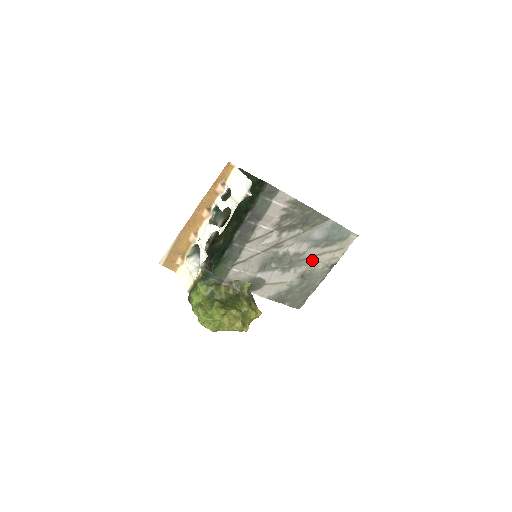
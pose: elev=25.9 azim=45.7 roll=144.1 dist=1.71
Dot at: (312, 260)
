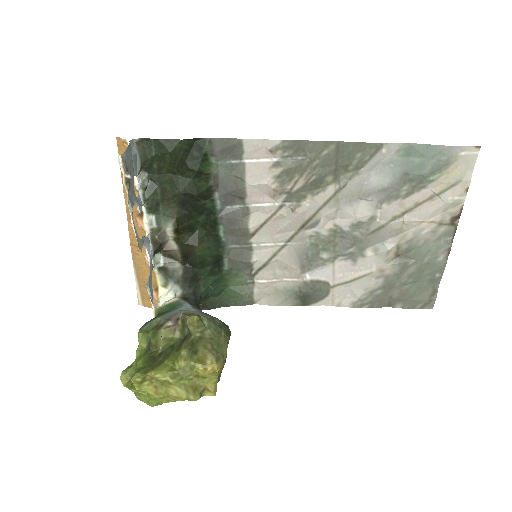
Dot at: (400, 224)
